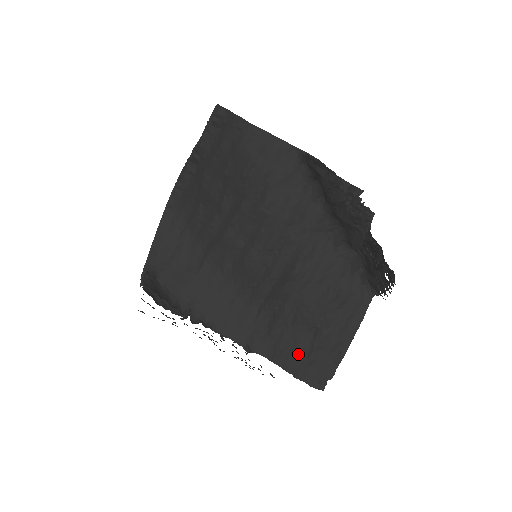
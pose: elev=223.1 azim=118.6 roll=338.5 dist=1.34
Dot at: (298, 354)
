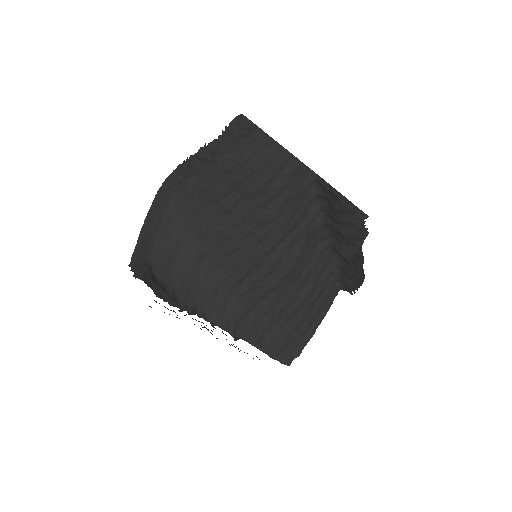
Dot at: (275, 338)
